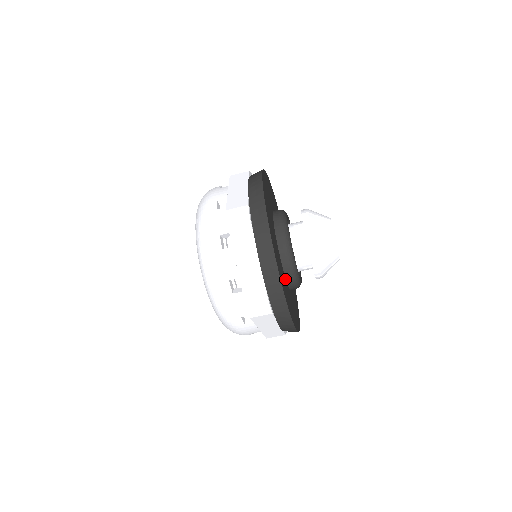
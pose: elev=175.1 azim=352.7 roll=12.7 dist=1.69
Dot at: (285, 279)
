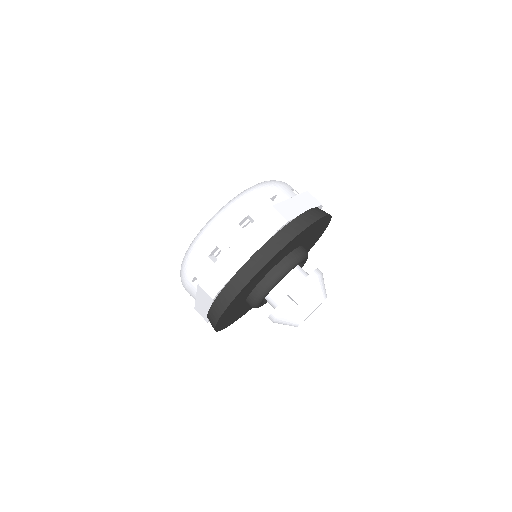
Dot at: (246, 304)
